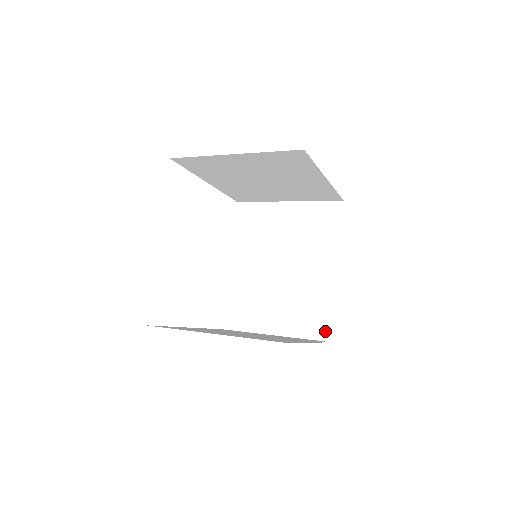
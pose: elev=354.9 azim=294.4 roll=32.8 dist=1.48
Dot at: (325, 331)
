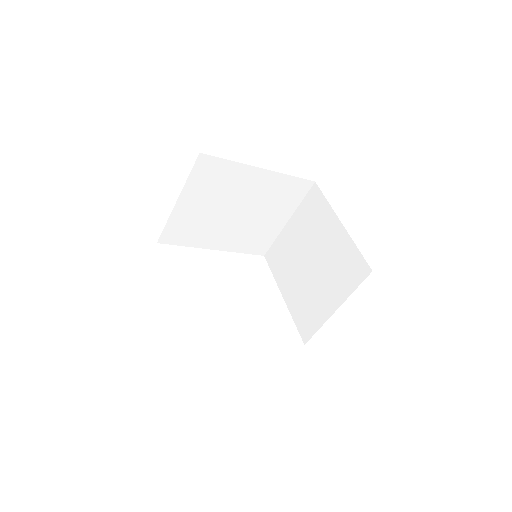
Dot at: occluded
